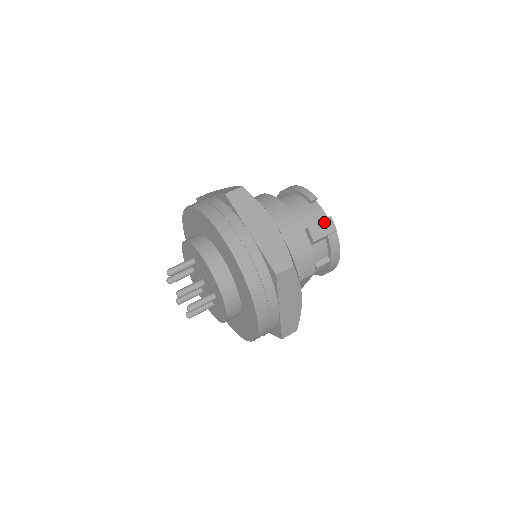
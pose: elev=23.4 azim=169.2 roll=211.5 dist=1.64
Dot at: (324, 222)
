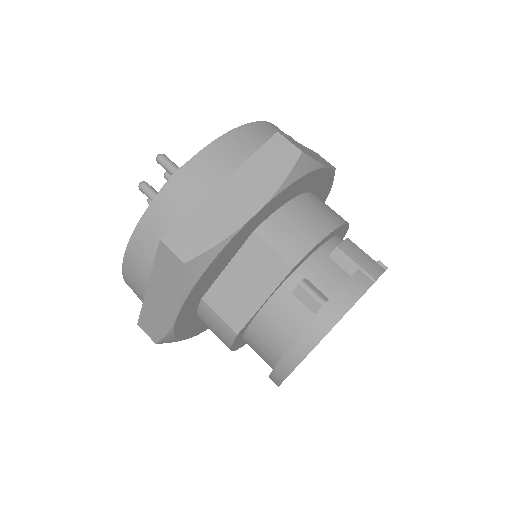
Dot at: (371, 260)
